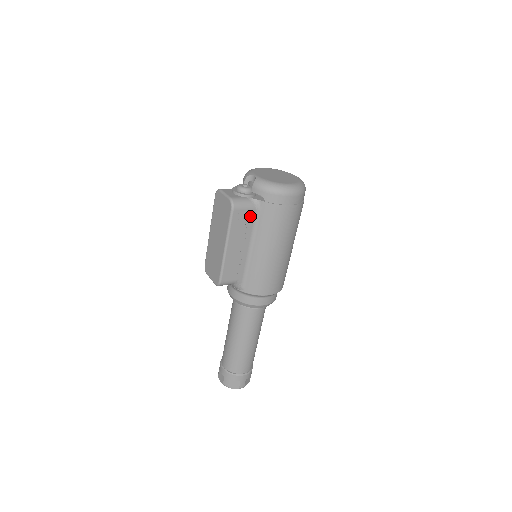
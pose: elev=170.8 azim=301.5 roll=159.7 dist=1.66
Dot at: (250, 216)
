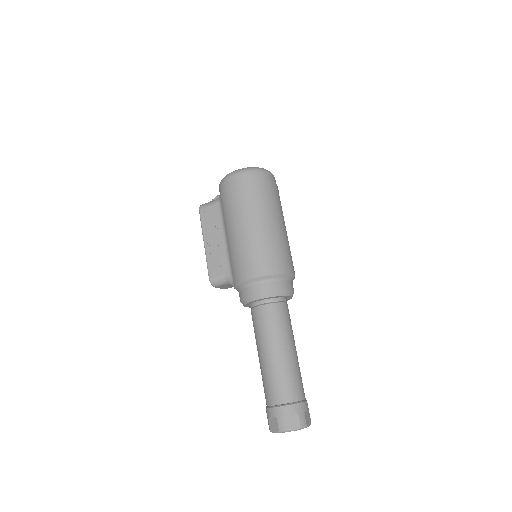
Dot at: (216, 211)
